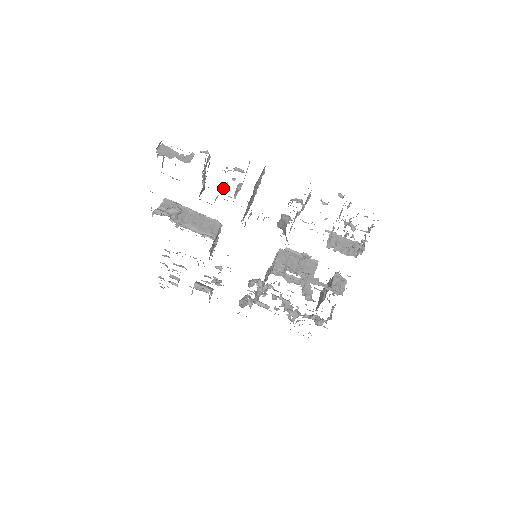
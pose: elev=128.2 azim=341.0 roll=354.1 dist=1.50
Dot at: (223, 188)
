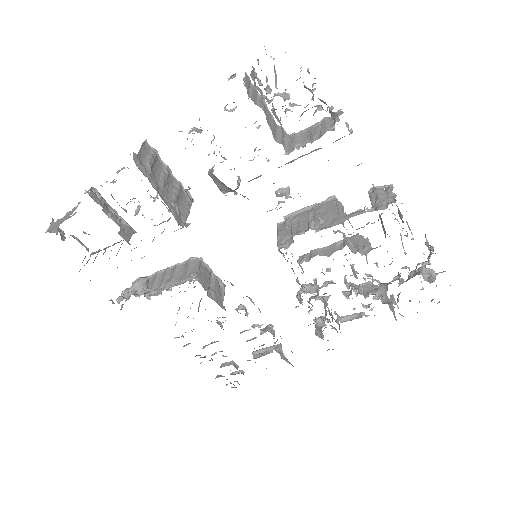
Dot at: (139, 210)
